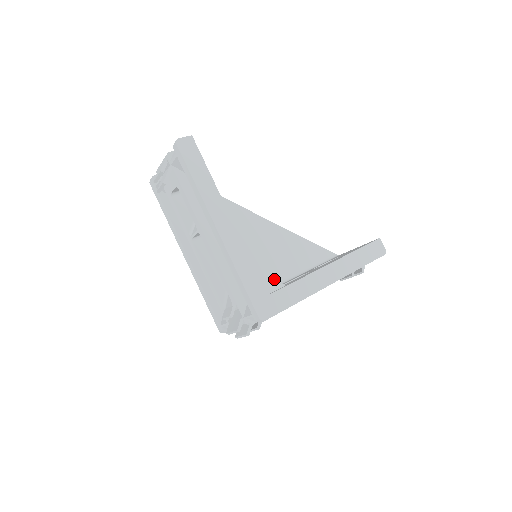
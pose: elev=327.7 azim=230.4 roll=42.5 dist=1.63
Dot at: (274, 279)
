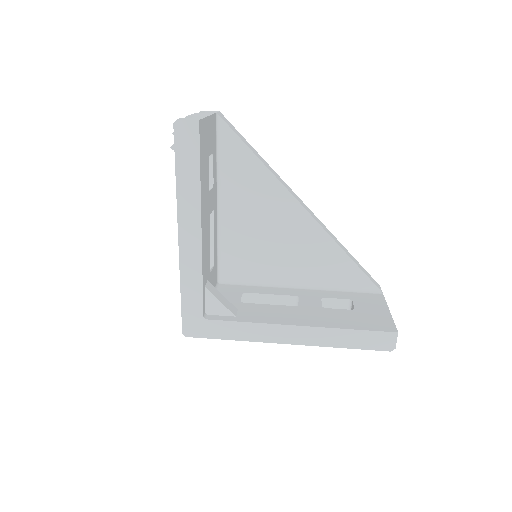
Dot at: (279, 278)
